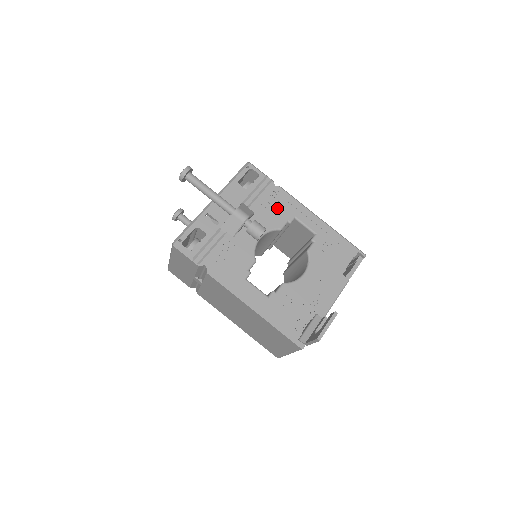
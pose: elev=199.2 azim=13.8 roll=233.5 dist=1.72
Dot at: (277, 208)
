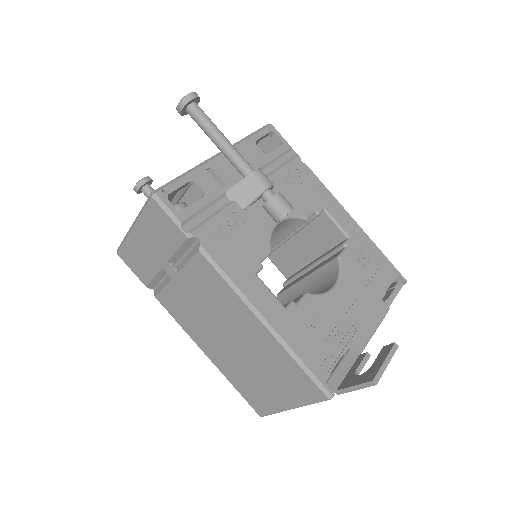
Dot at: (303, 190)
